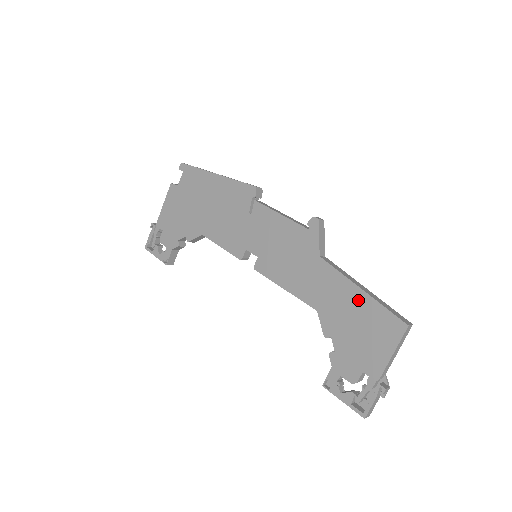
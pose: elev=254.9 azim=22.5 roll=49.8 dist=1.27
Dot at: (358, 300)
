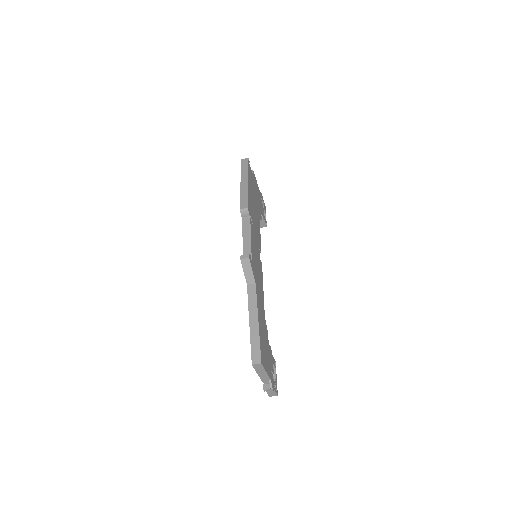
Dot at: occluded
